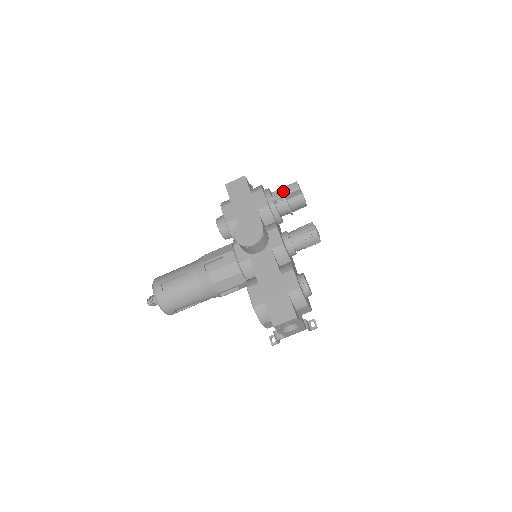
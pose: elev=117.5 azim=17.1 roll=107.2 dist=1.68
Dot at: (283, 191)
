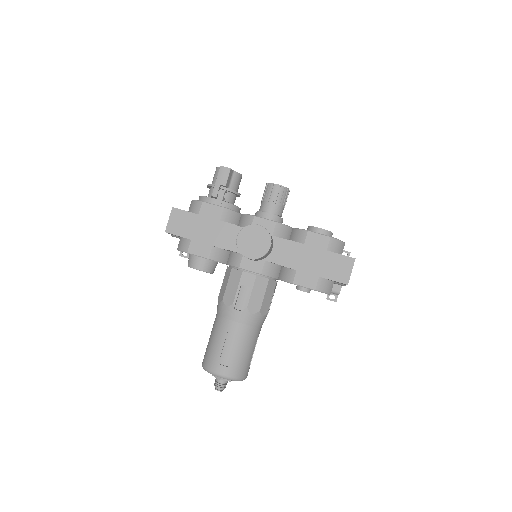
Dot at: (220, 185)
